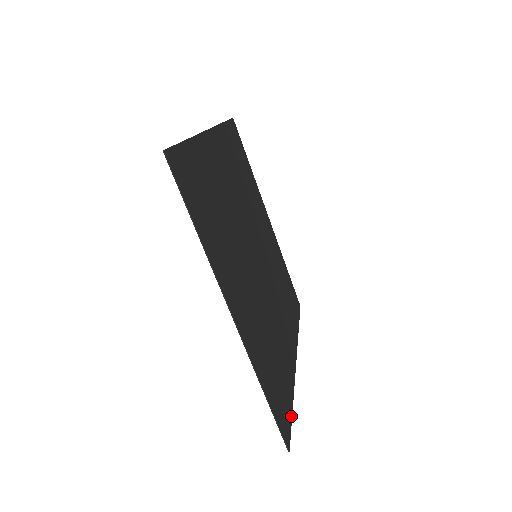
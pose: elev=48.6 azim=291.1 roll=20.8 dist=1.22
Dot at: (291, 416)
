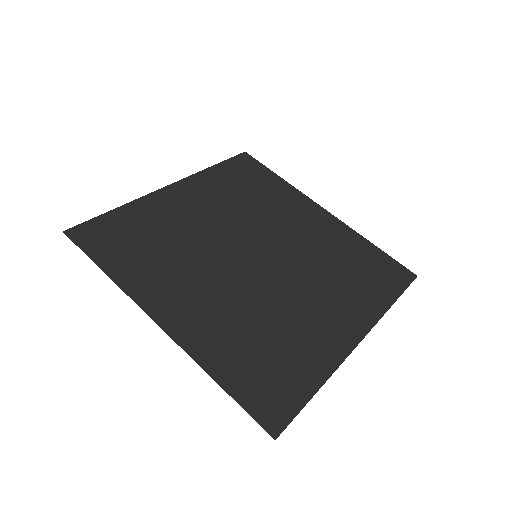
Dot at: (304, 402)
